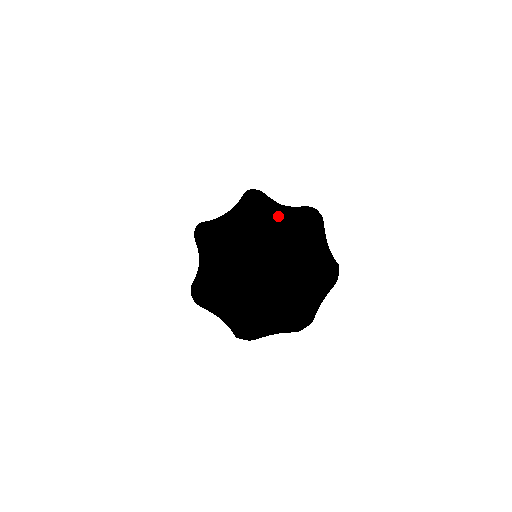
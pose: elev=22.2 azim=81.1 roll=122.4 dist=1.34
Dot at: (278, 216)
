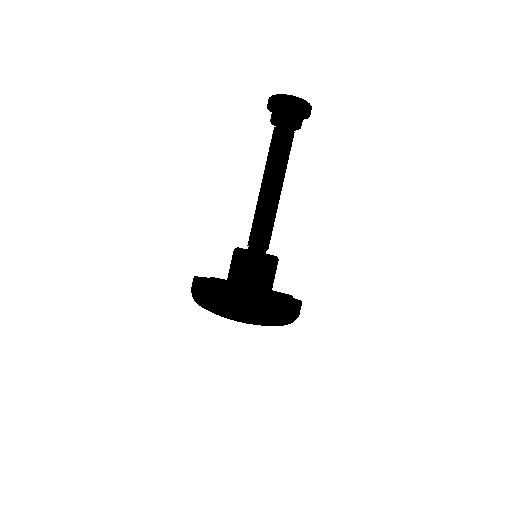
Dot at: (232, 319)
